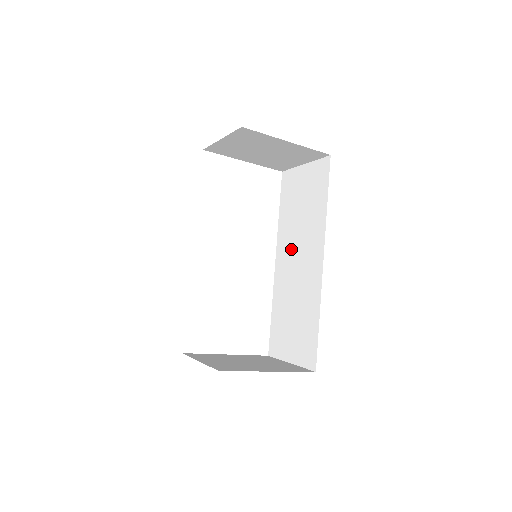
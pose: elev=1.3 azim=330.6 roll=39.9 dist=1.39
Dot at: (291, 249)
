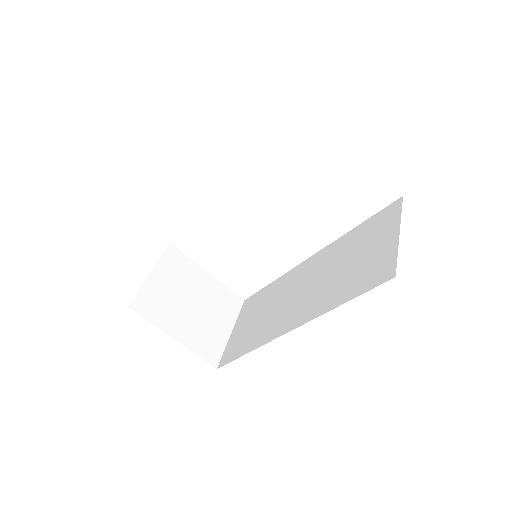
Dot at: (314, 274)
